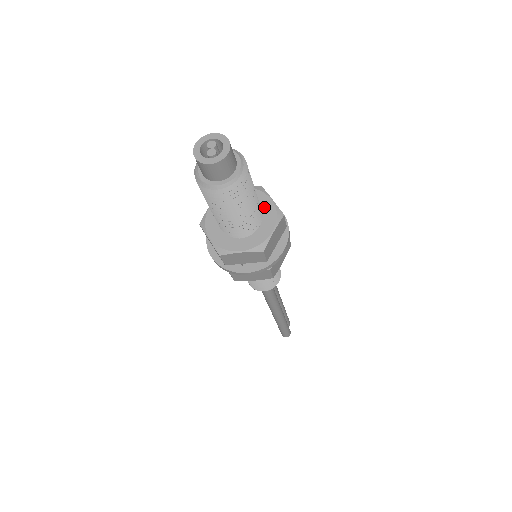
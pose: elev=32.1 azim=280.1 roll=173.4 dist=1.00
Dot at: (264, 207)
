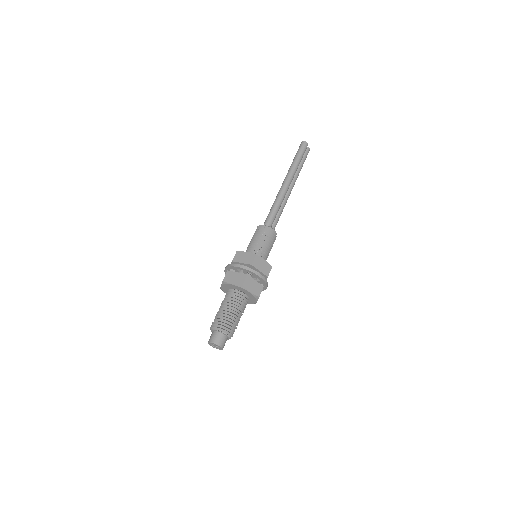
Dot at: (248, 294)
